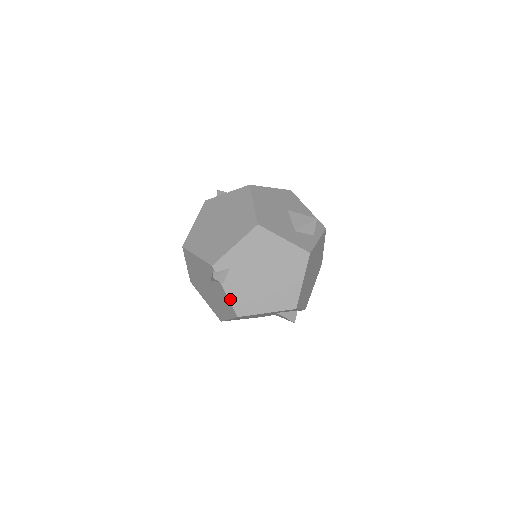
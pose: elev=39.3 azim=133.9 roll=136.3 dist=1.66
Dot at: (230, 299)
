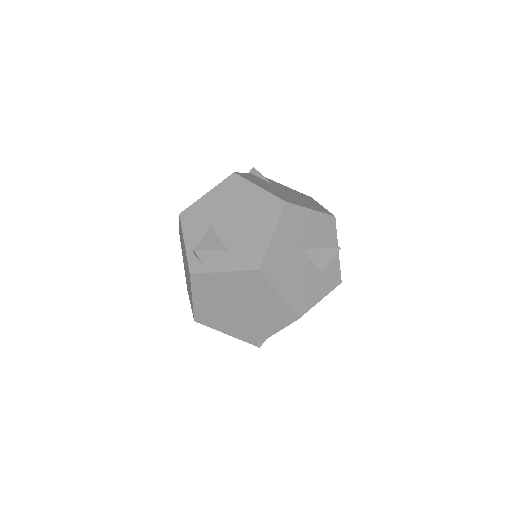
Dot at: occluded
